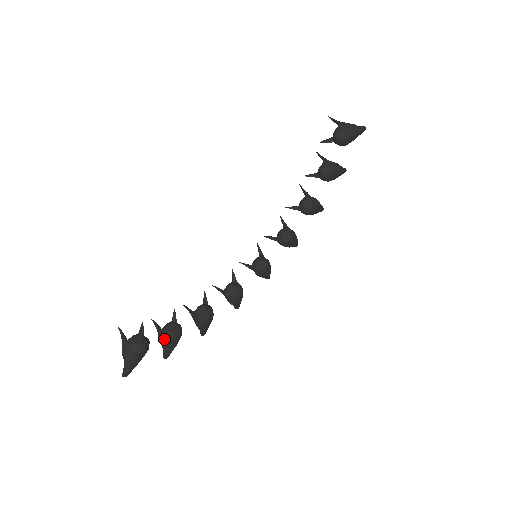
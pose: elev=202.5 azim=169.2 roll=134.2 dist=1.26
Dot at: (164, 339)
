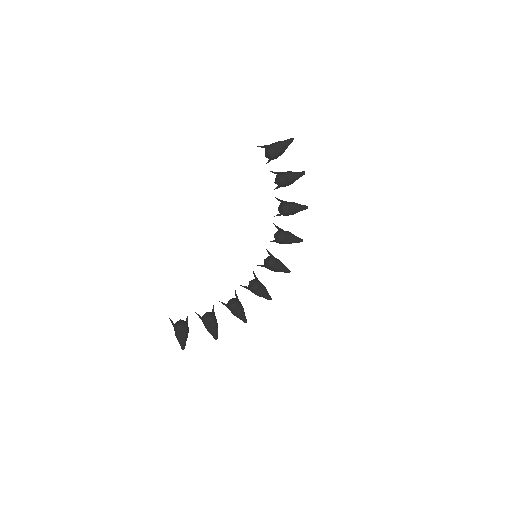
Dot at: occluded
